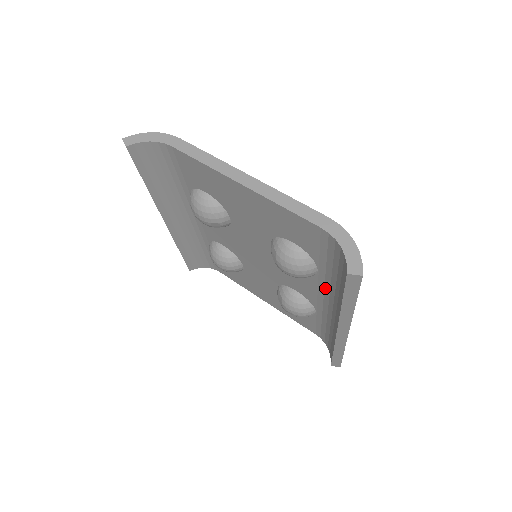
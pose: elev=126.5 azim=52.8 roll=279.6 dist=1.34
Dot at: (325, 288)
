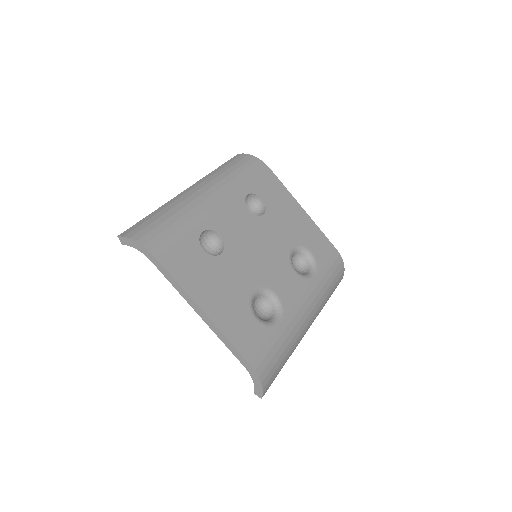
Dot at: occluded
